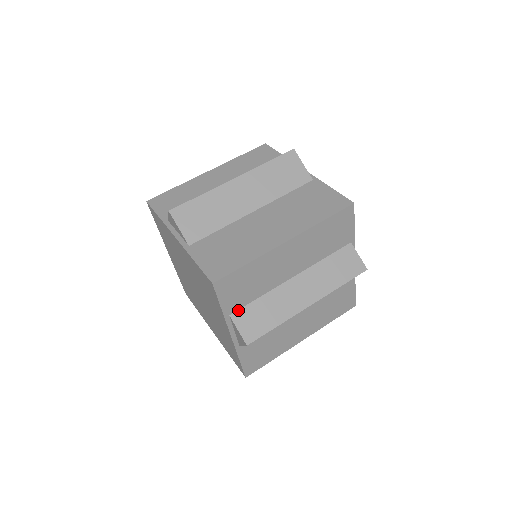
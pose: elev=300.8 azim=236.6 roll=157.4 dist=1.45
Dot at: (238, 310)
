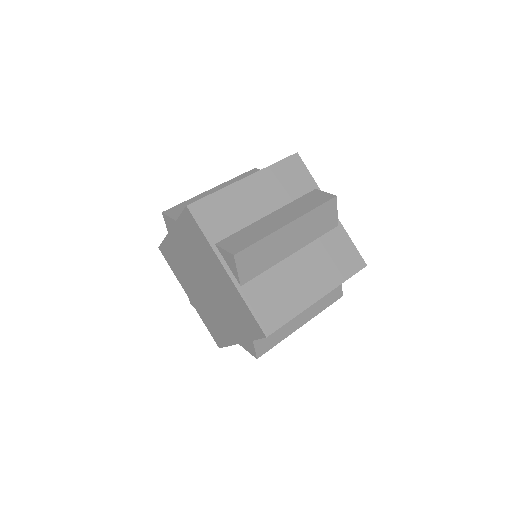
Dot at: occluded
